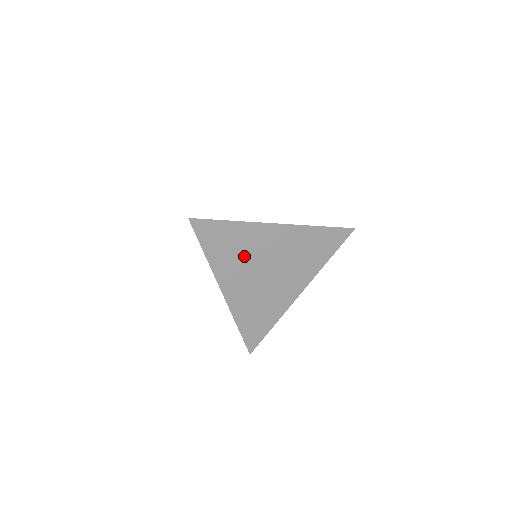
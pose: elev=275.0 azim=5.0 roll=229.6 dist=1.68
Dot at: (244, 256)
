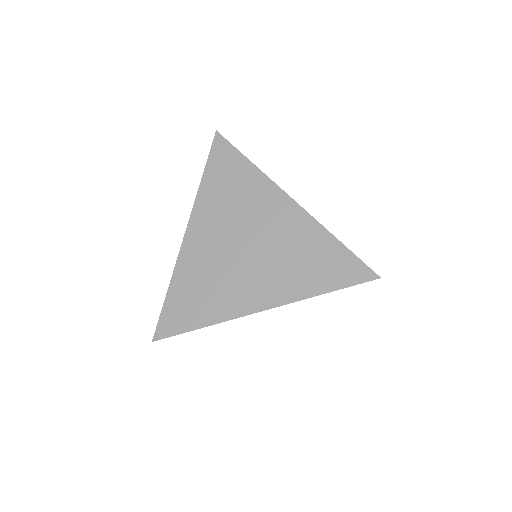
Dot at: (235, 208)
